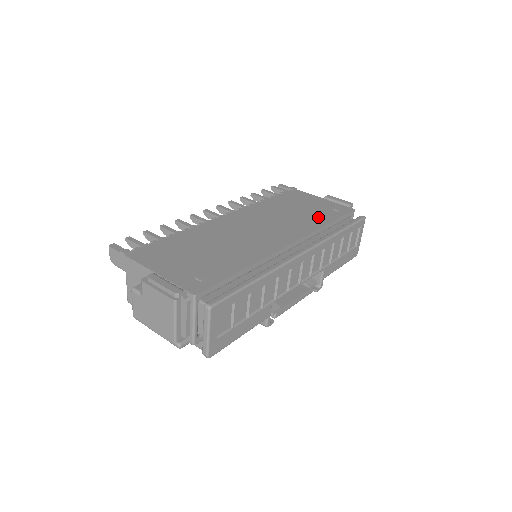
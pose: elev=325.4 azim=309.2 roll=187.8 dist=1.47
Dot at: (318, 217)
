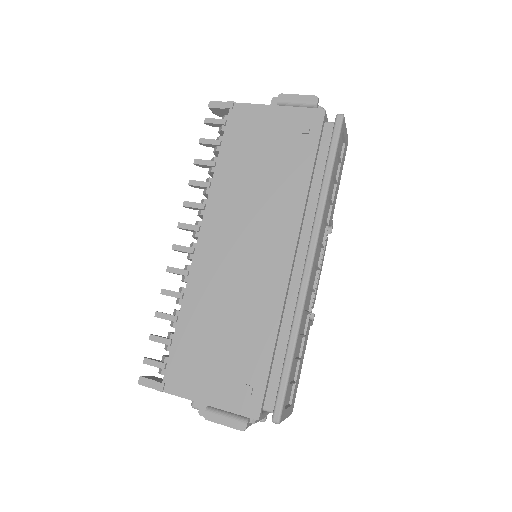
Dot at: (293, 169)
